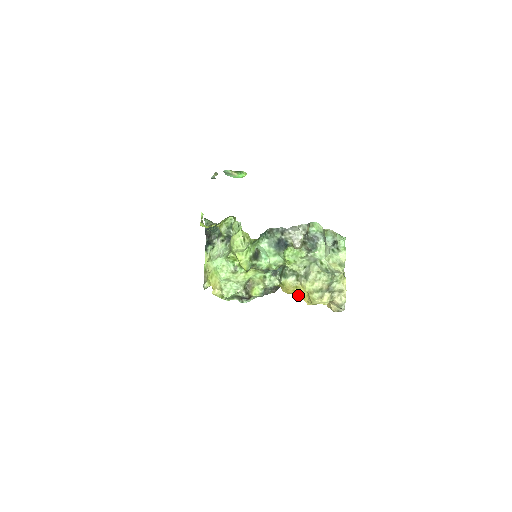
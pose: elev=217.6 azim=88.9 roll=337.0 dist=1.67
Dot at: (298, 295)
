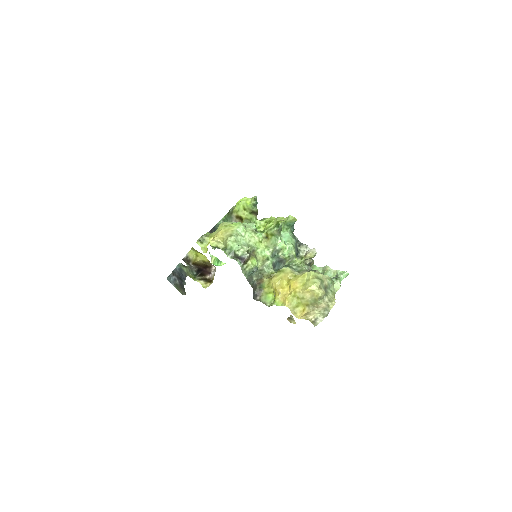
Dot at: (292, 283)
